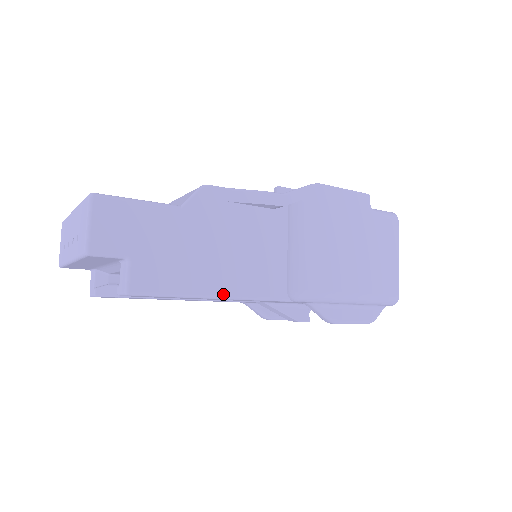
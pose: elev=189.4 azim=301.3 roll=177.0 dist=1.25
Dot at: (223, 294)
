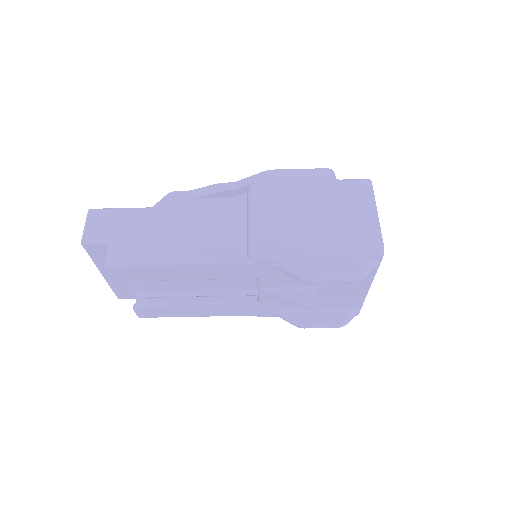
Dot at: (184, 260)
